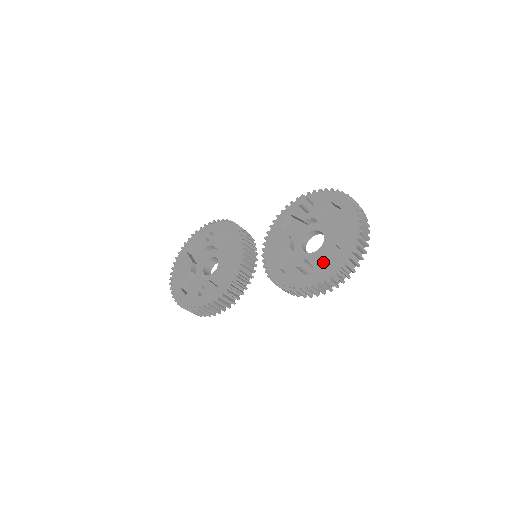
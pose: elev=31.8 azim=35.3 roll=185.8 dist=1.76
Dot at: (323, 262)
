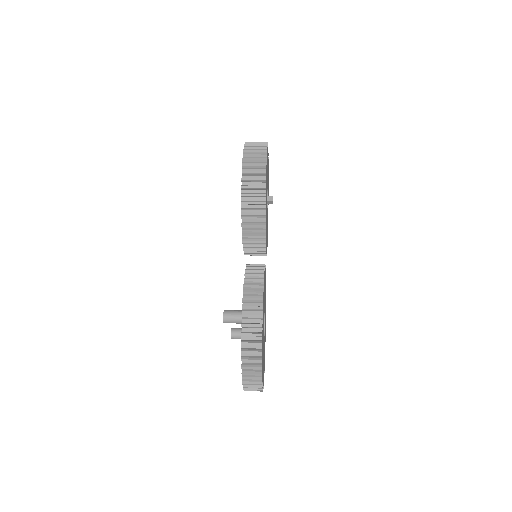
Dot at: occluded
